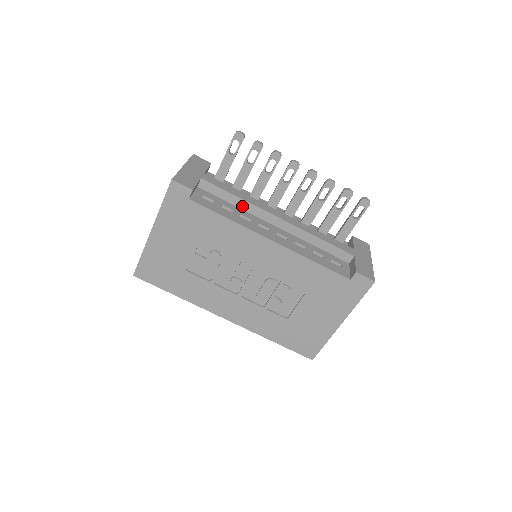
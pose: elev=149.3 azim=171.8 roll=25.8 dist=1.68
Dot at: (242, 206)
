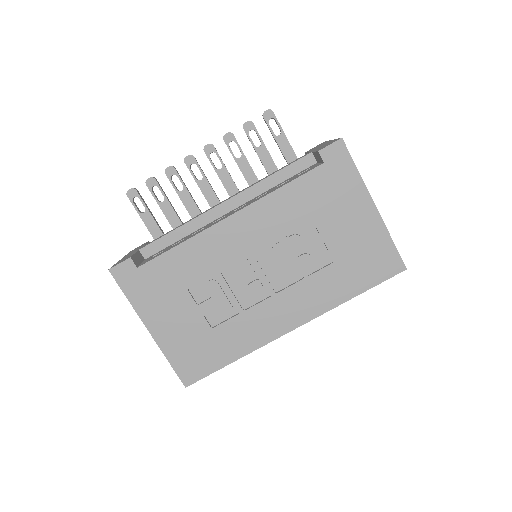
Dot at: (190, 230)
